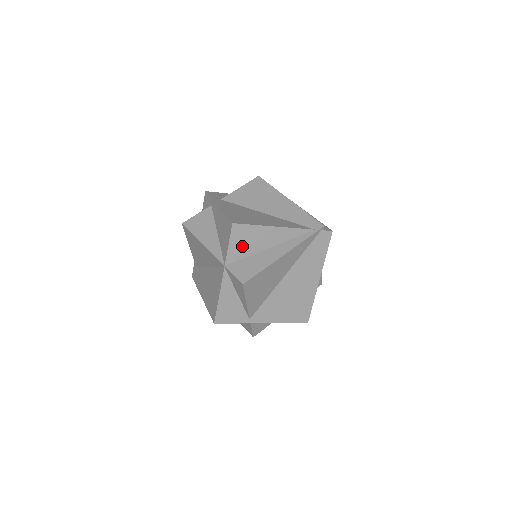
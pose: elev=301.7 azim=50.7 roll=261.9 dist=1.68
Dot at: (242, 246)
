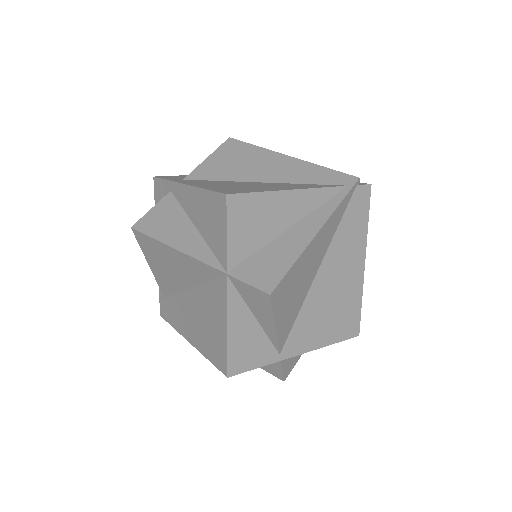
Dot at: (248, 233)
